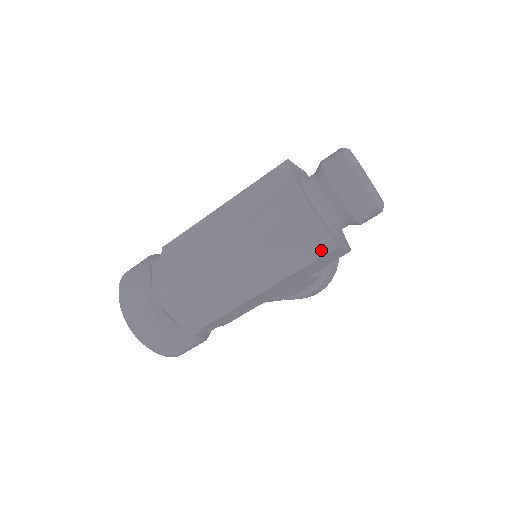
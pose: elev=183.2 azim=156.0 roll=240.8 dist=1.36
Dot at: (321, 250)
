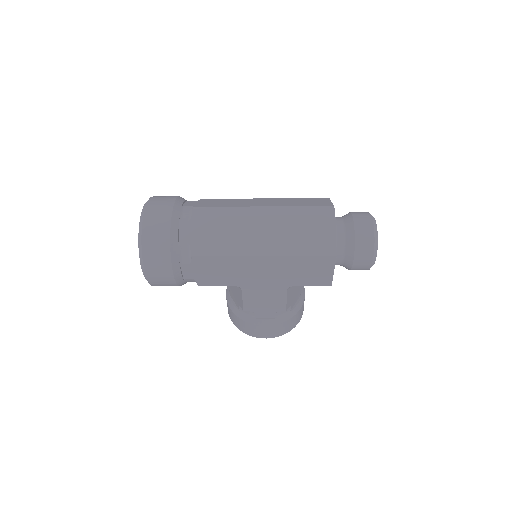
Dot at: (324, 251)
